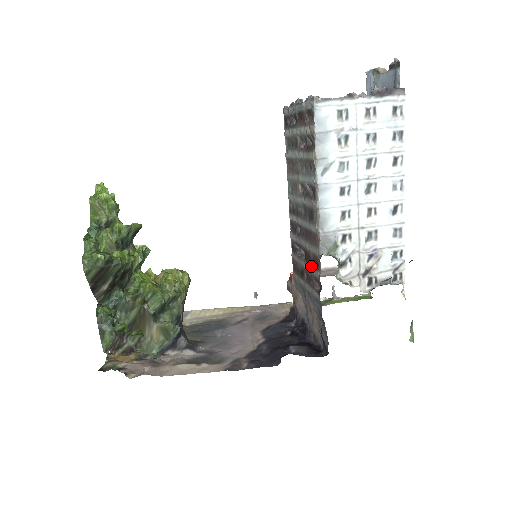
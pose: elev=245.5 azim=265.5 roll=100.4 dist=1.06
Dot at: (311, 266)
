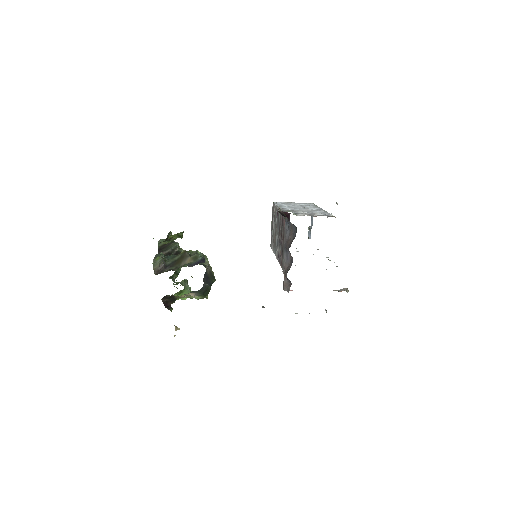
Dot at: (282, 227)
